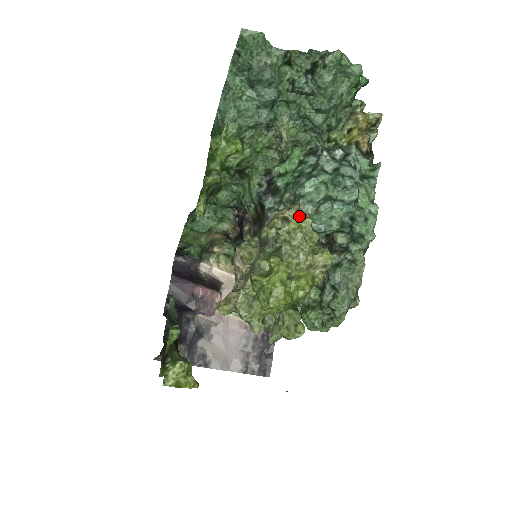
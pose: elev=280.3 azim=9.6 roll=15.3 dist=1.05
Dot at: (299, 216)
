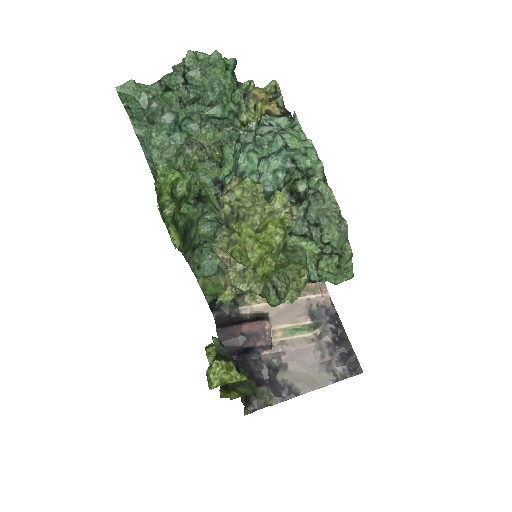
Dot at: (239, 183)
